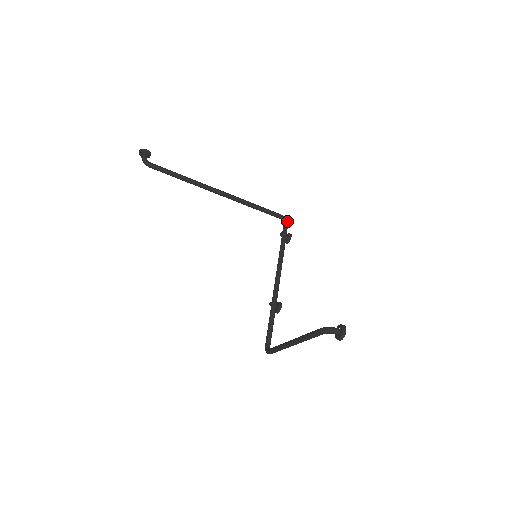
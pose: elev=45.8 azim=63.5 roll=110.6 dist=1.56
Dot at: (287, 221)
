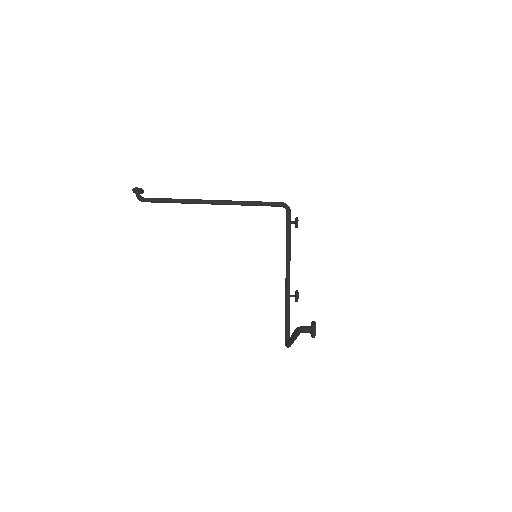
Dot at: (288, 207)
